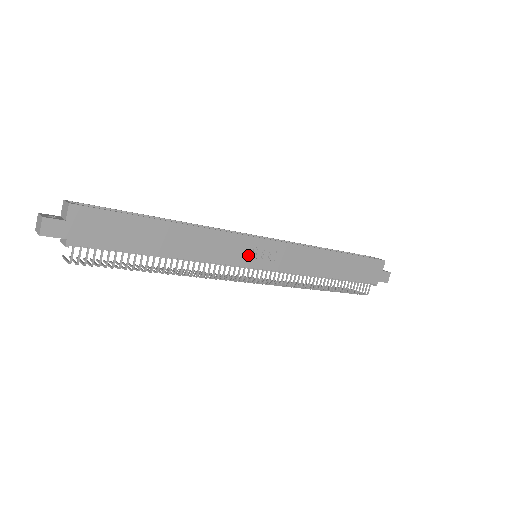
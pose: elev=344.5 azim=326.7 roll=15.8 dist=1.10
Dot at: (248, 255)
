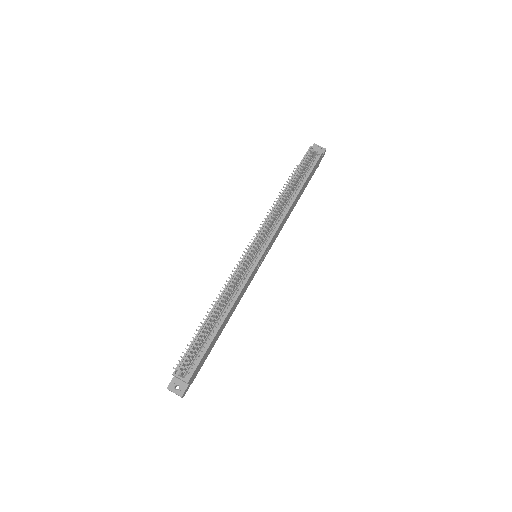
Dot at: (257, 269)
